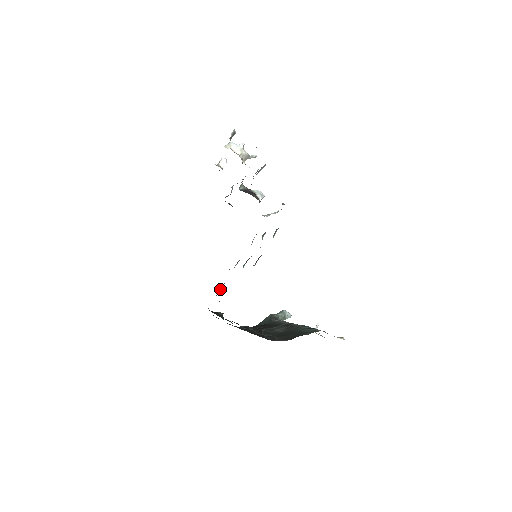
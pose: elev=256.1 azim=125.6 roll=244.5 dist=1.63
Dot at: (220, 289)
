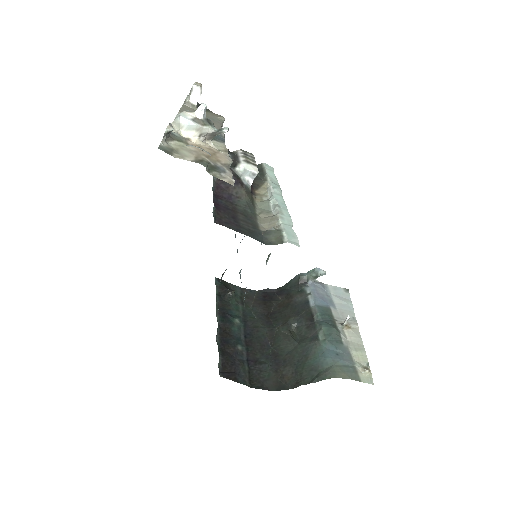
Dot at: occluded
